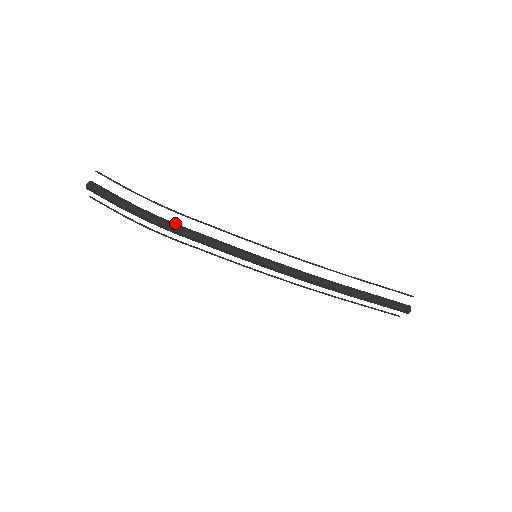
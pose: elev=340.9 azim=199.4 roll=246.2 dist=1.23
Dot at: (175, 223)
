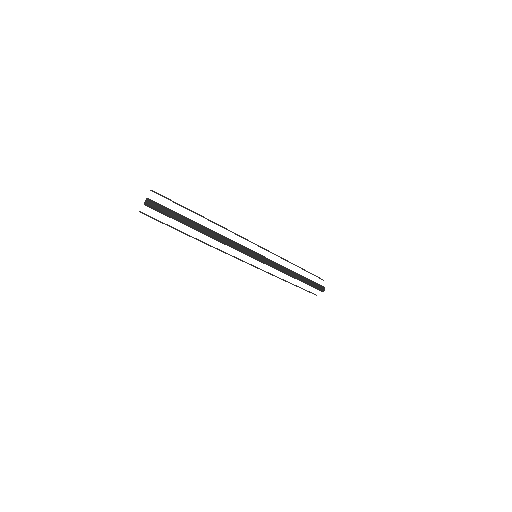
Dot at: occluded
